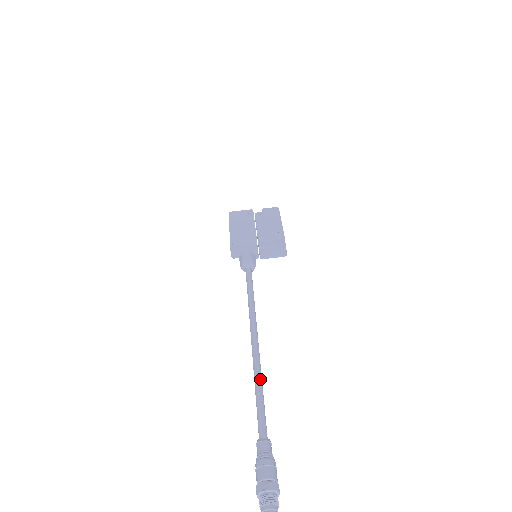
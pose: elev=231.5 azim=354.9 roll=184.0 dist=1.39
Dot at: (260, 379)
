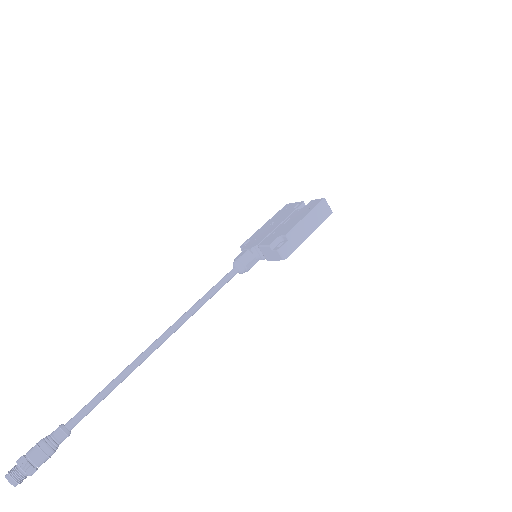
Dot at: (119, 377)
